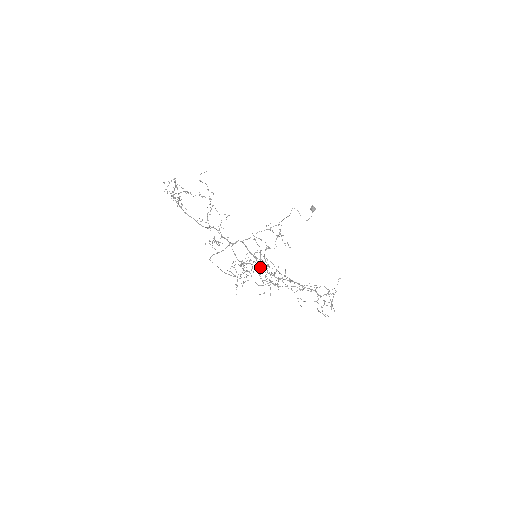
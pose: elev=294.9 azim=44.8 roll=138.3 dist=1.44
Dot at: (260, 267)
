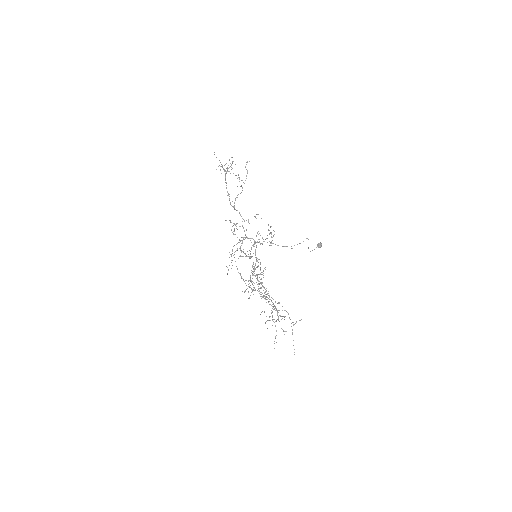
Dot at: (246, 255)
